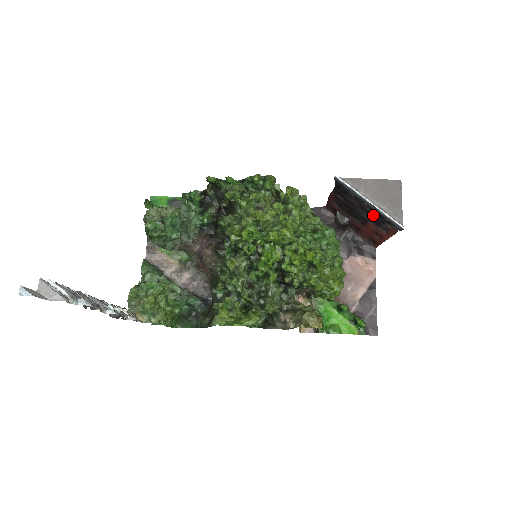
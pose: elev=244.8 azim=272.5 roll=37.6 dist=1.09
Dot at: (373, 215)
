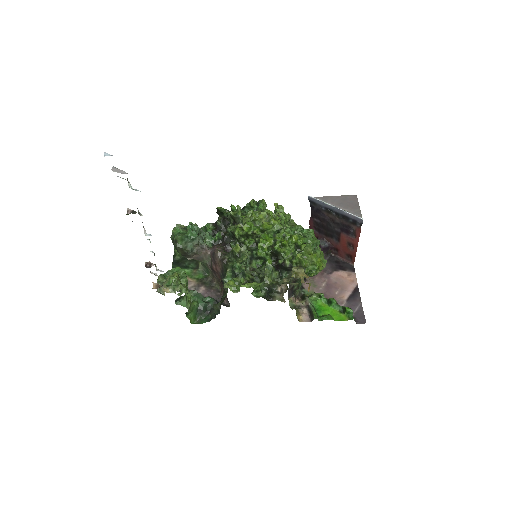
Dot at: (342, 223)
